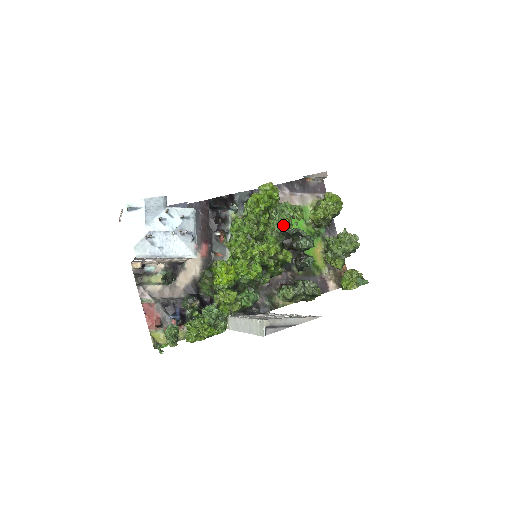
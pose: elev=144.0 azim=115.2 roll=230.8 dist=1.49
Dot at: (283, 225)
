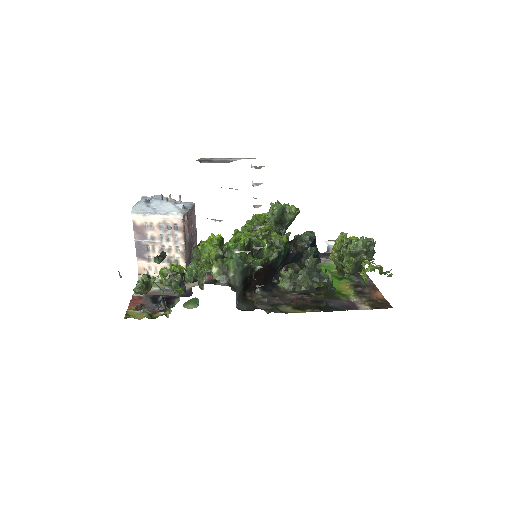
Dot at: (274, 209)
